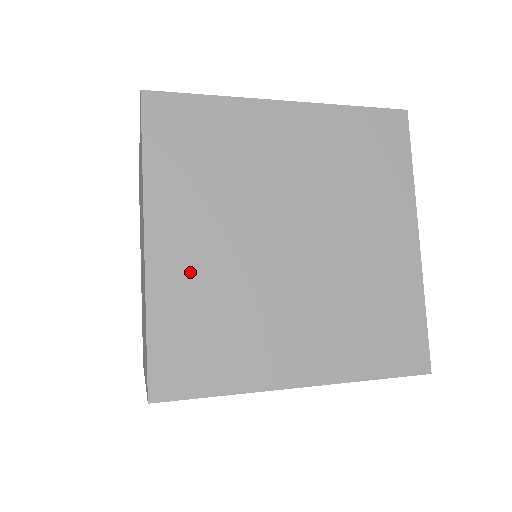
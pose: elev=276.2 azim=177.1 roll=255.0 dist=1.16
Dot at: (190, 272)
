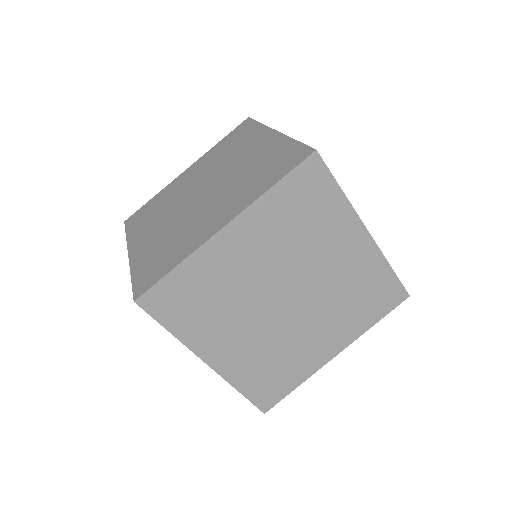
Dot at: (225, 264)
